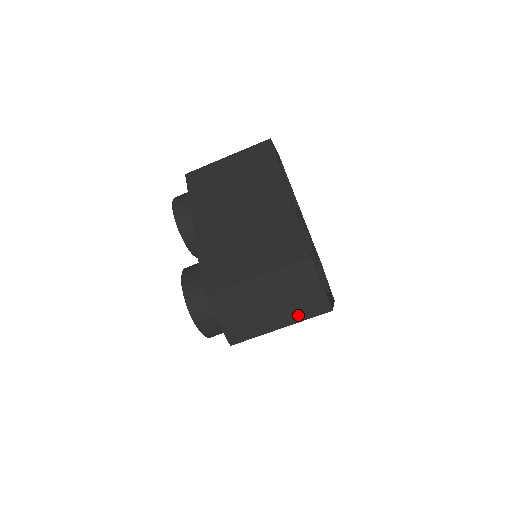
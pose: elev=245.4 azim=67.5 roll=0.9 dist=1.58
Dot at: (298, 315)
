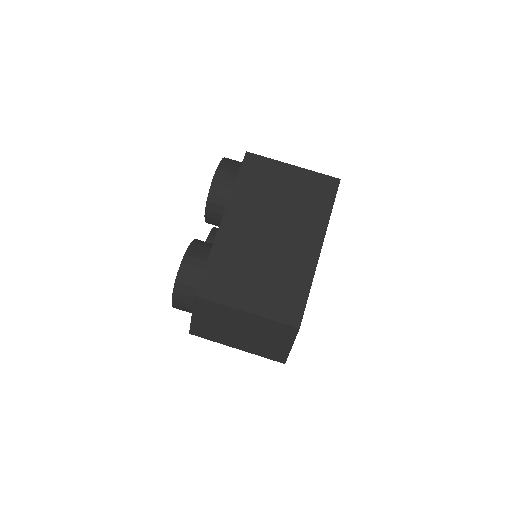
Dot at: (257, 350)
